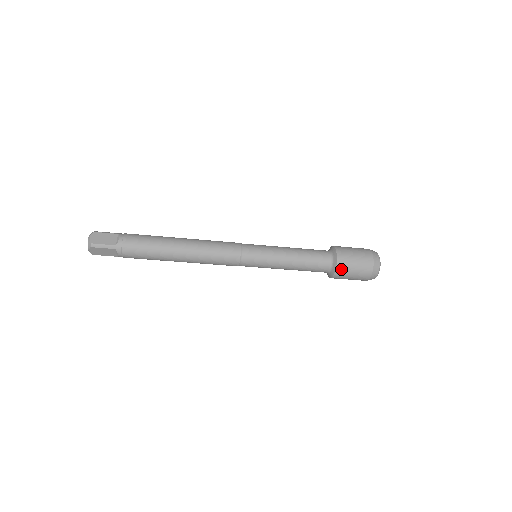
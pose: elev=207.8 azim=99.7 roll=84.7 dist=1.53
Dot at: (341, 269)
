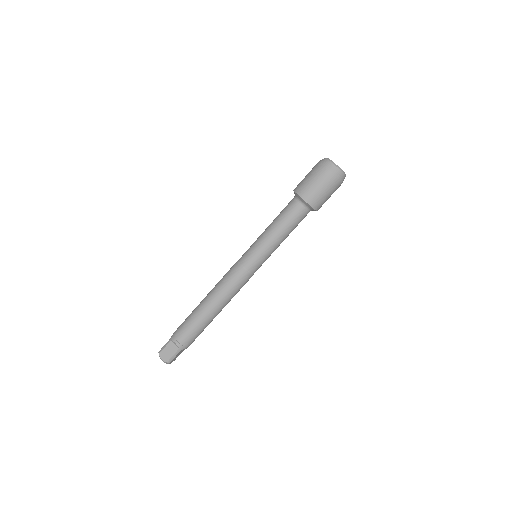
Dot at: (300, 189)
